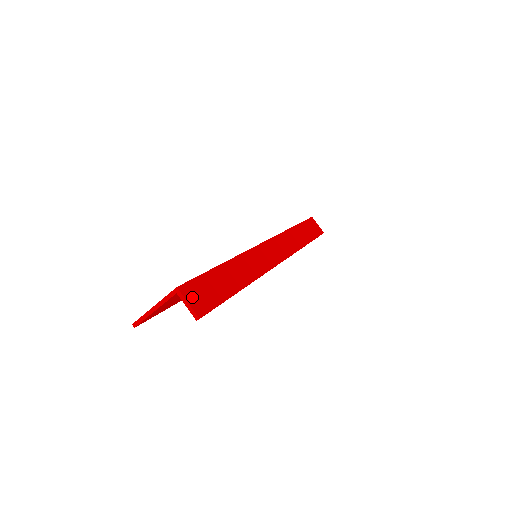
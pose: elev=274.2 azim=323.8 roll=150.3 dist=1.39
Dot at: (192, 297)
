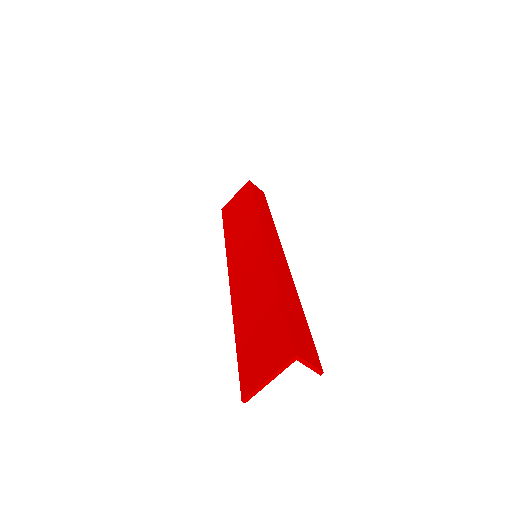
Dot at: (306, 355)
